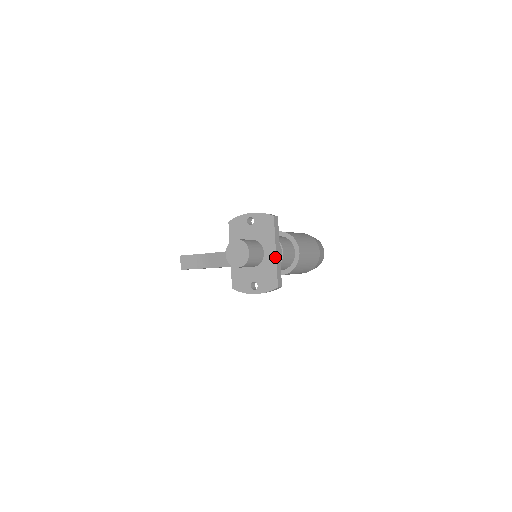
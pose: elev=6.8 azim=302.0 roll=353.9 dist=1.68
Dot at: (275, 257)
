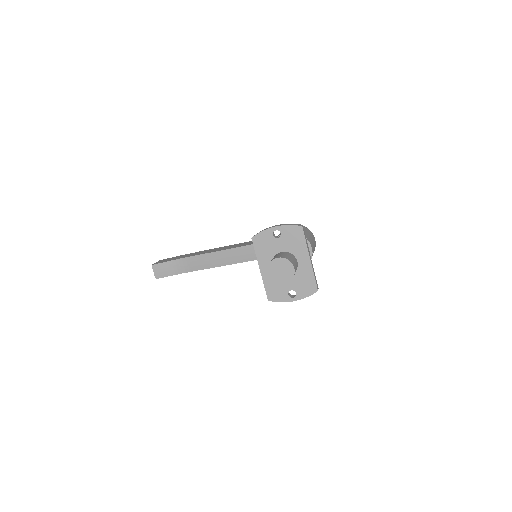
Dot at: (310, 264)
